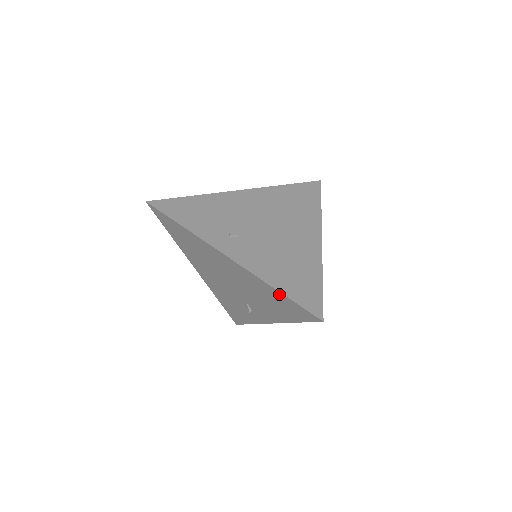
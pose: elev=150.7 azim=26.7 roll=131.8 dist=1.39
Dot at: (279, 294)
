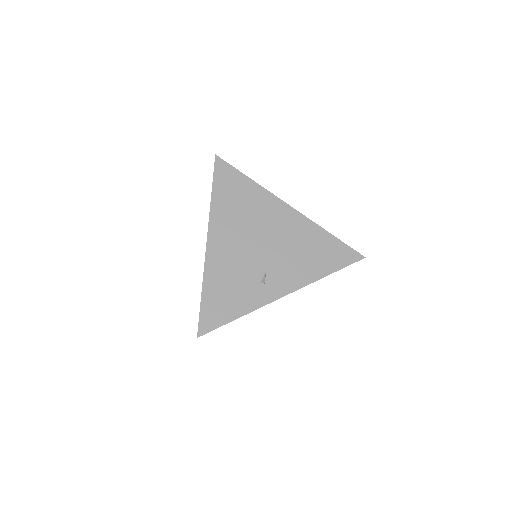
Dot at: (330, 238)
